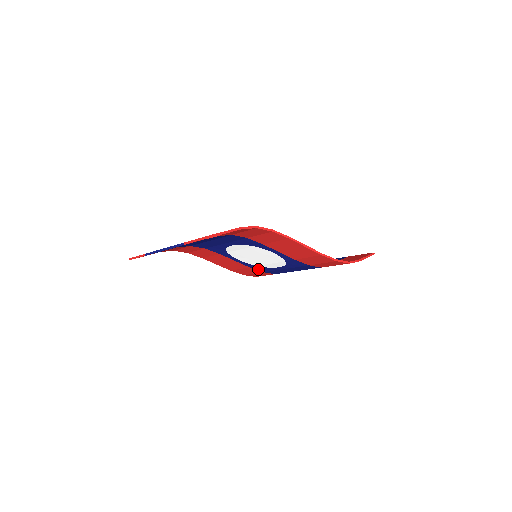
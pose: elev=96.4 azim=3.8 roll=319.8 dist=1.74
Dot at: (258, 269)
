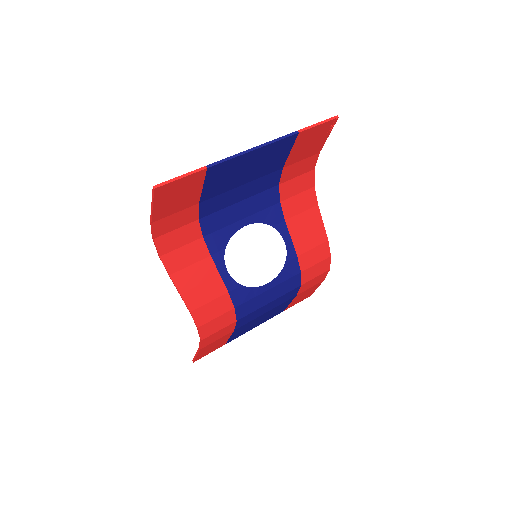
Dot at: (235, 298)
